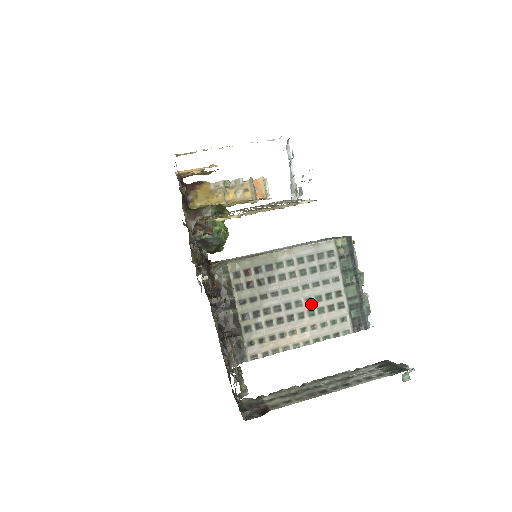
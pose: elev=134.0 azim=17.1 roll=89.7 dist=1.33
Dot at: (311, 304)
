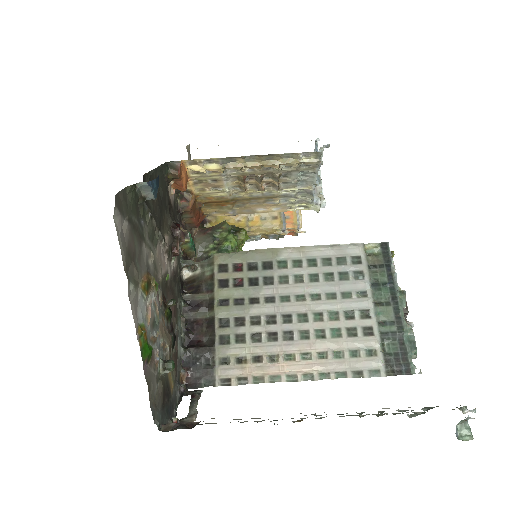
Dot at: (321, 321)
